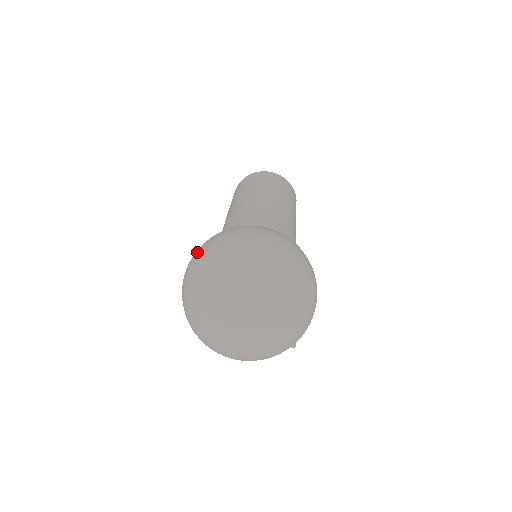
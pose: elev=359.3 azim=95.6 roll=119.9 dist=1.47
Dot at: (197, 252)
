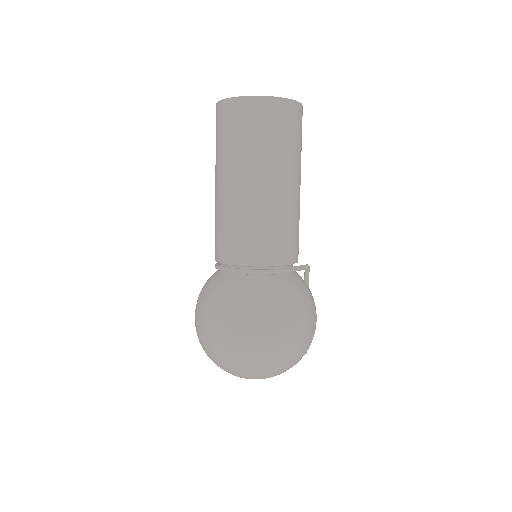
Dot at: occluded
